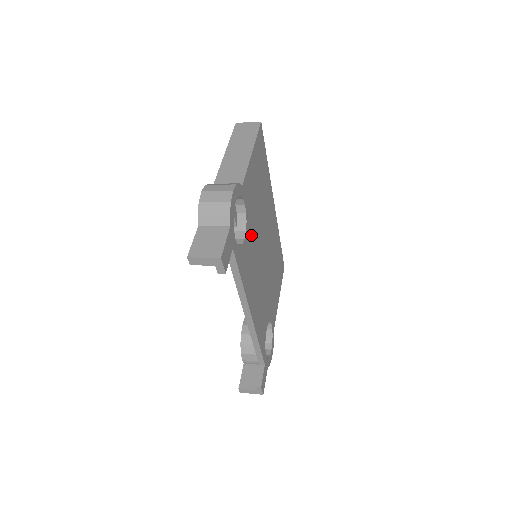
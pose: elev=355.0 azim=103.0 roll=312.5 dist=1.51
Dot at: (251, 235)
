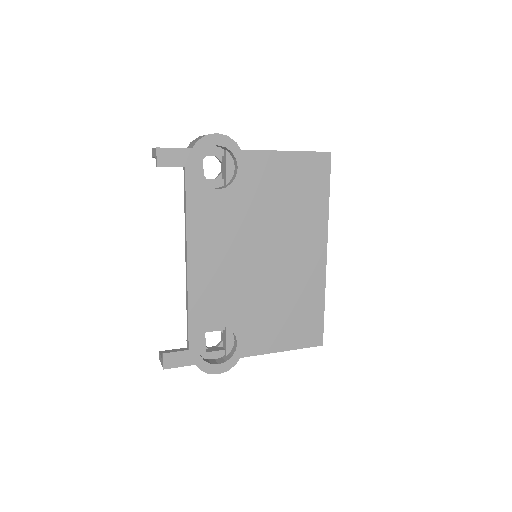
Dot at: (237, 205)
